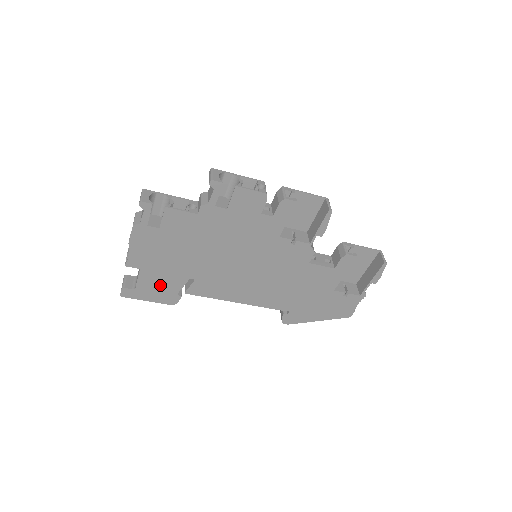
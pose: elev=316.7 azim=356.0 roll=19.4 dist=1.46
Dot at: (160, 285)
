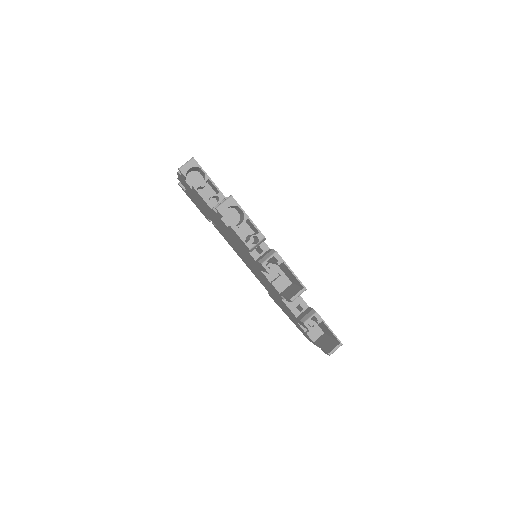
Dot at: occluded
